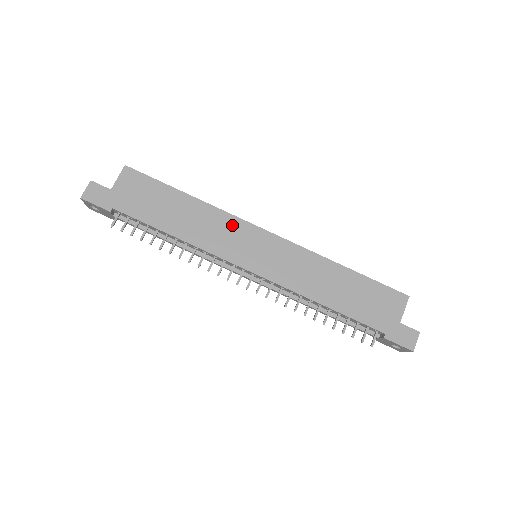
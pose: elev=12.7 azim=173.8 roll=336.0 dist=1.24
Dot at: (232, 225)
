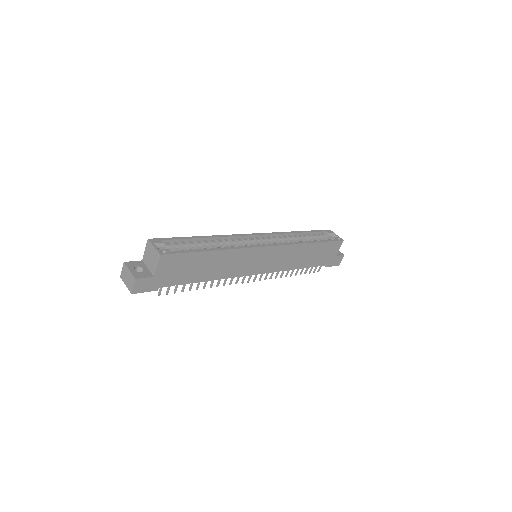
Dot at: (246, 255)
